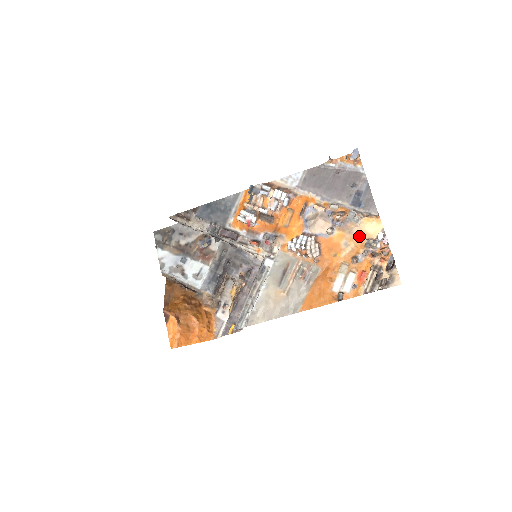
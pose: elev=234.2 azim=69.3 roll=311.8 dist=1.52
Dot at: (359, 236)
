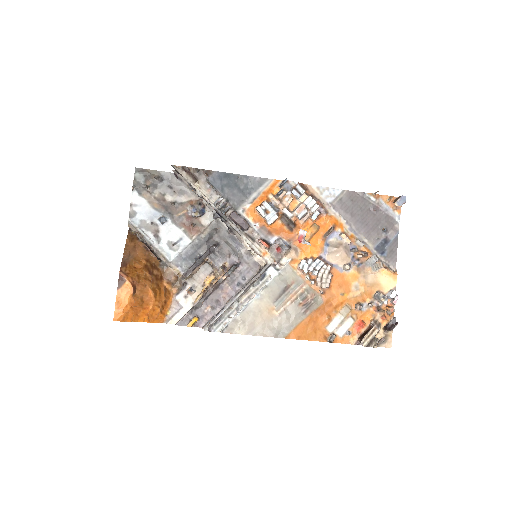
Dot at: (372, 284)
